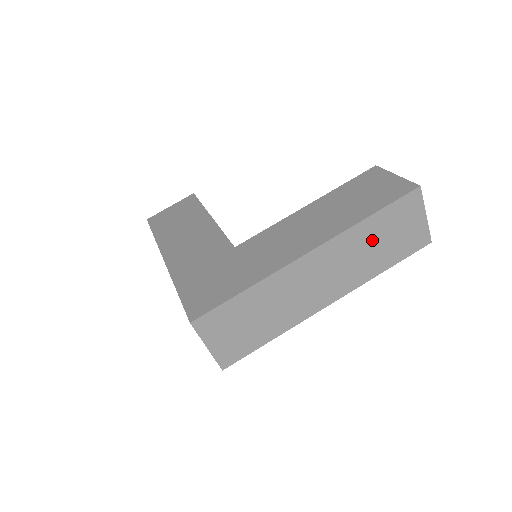
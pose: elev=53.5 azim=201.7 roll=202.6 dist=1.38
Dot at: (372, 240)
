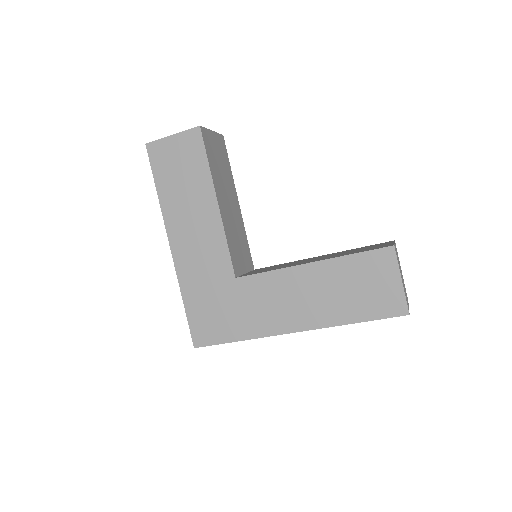
Dot at: occluded
